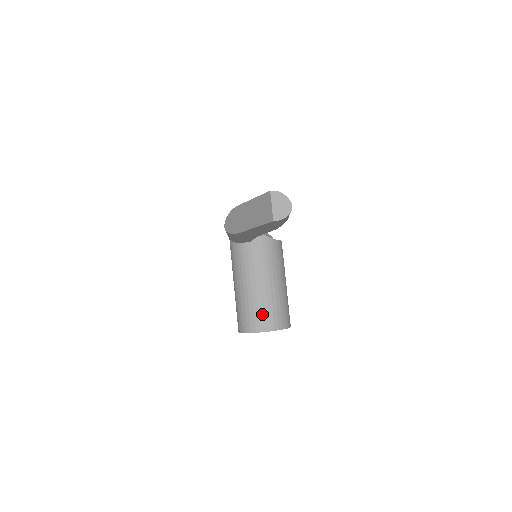
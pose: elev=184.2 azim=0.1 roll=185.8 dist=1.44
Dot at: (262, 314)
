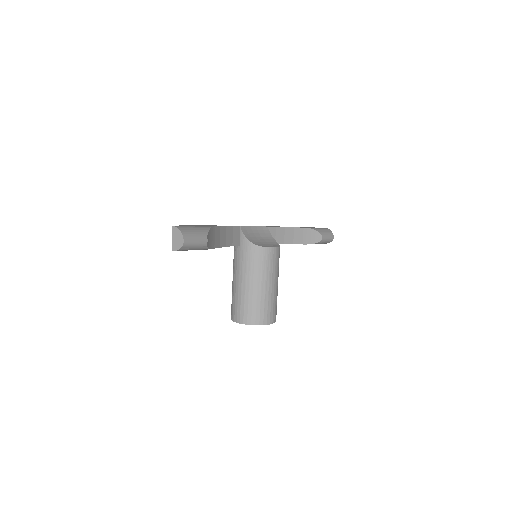
Dot at: (239, 308)
